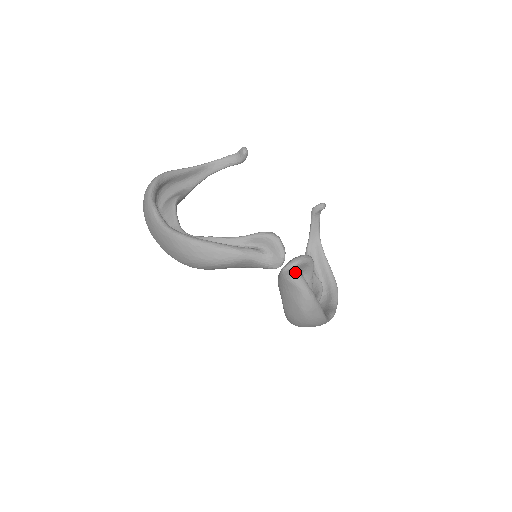
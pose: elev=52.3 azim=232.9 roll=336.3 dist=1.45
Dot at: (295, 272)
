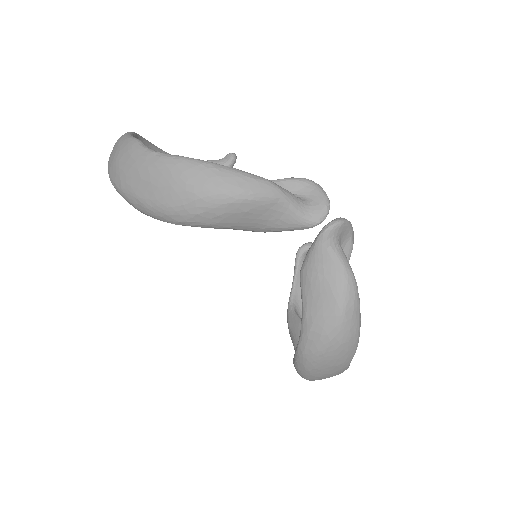
Dot at: (337, 238)
